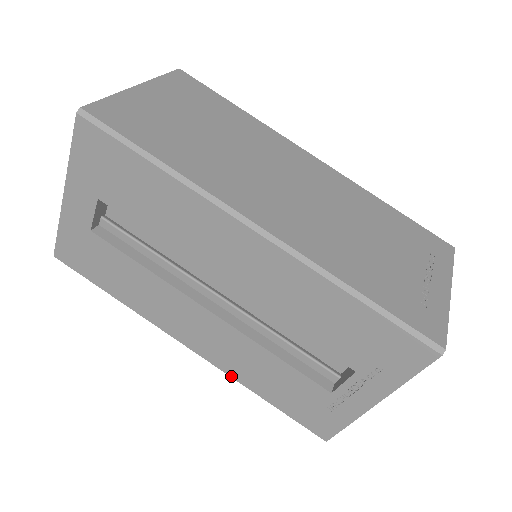
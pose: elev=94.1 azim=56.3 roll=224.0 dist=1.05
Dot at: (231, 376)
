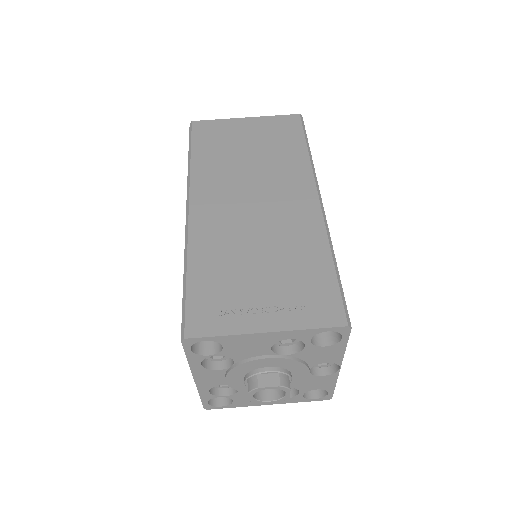
Dot at: occluded
